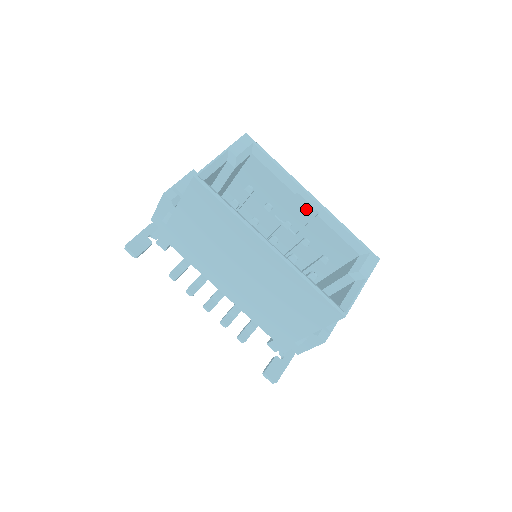
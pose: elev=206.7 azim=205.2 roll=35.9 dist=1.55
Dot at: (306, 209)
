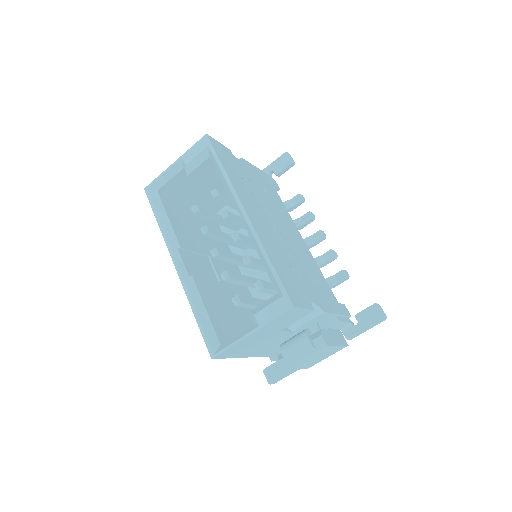
Dot at: occluded
